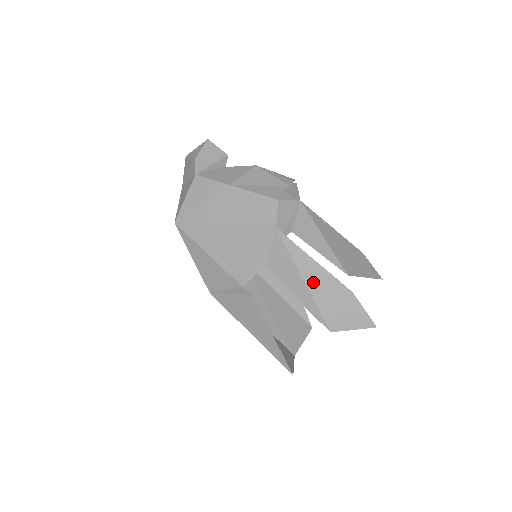
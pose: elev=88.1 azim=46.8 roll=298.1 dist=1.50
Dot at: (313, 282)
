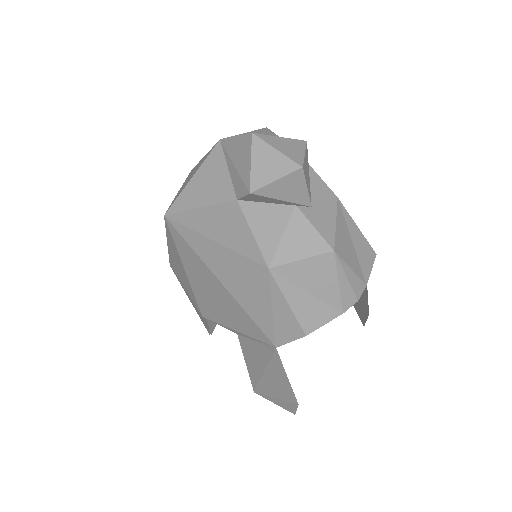
Dot at: (271, 380)
